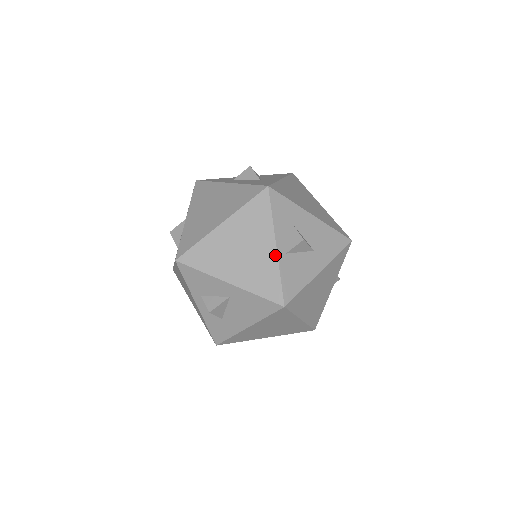
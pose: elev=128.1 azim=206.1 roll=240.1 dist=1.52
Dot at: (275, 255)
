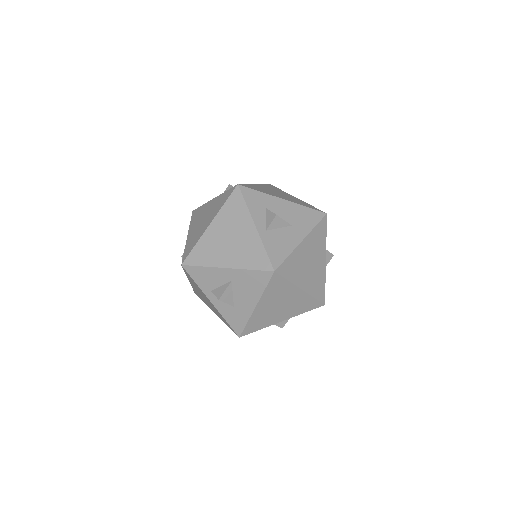
Dot at: (256, 233)
